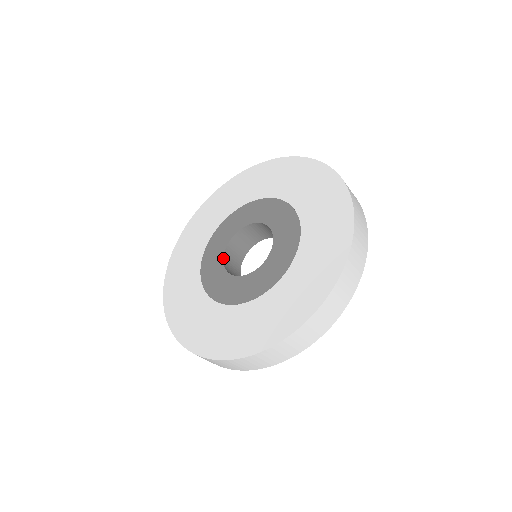
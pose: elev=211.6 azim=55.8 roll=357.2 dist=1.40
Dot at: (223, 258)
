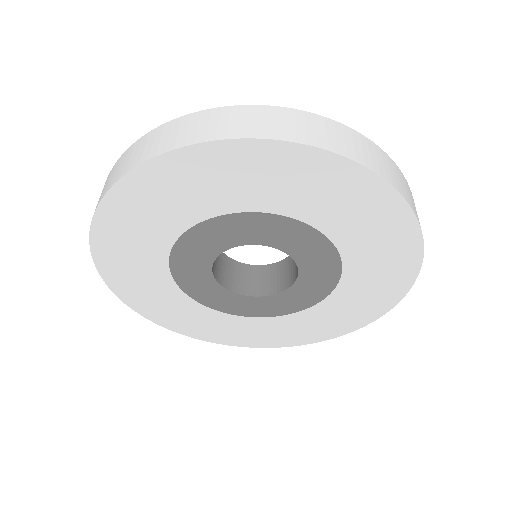
Dot at: occluded
